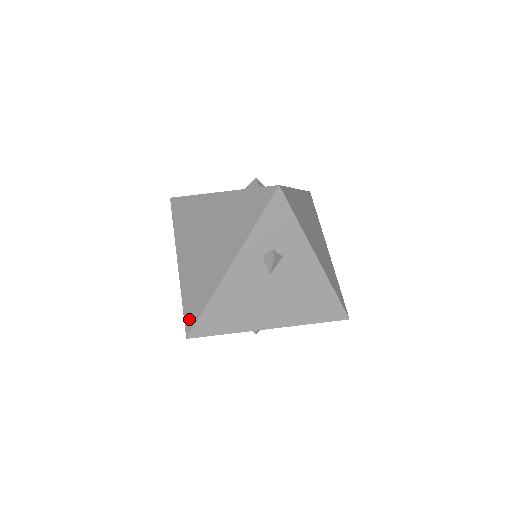
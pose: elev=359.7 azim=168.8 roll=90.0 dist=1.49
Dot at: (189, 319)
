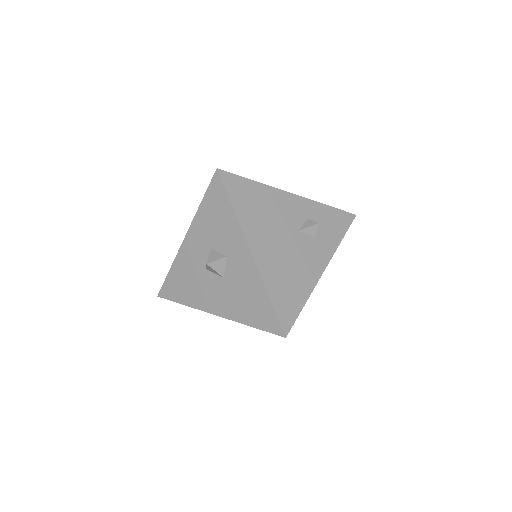
Dot at: occluded
